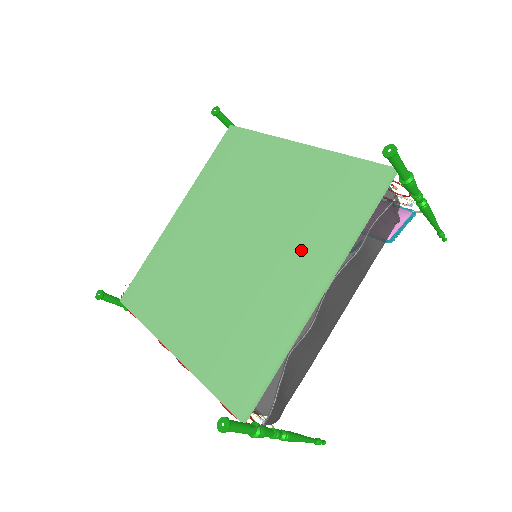
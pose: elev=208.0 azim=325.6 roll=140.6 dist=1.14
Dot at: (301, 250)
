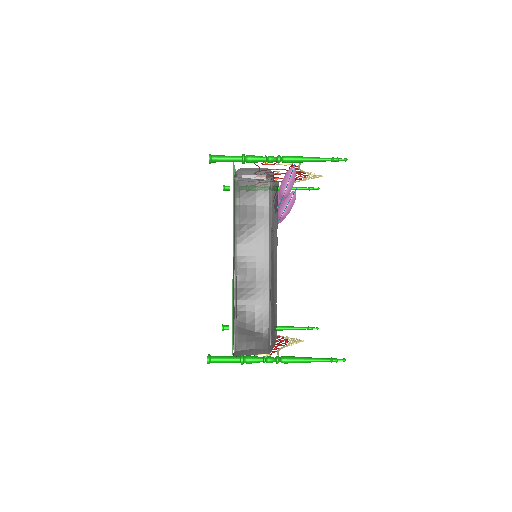
Dot at: occluded
